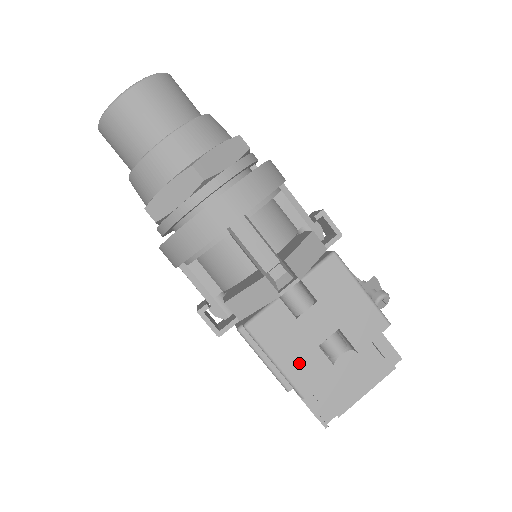
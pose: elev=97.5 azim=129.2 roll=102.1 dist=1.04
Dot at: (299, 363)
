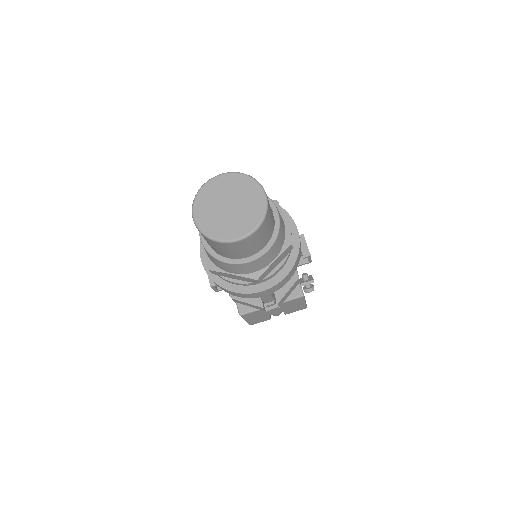
Dot at: (256, 320)
